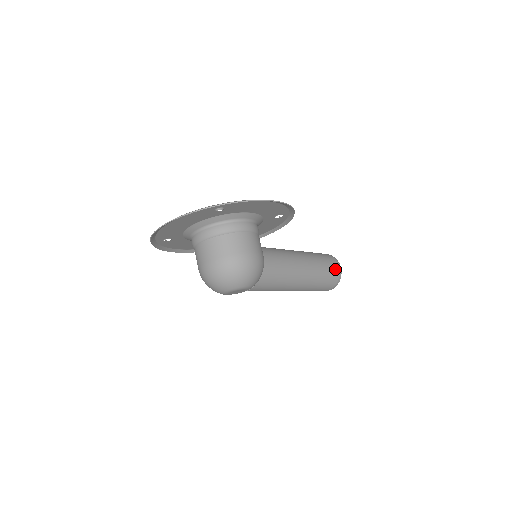
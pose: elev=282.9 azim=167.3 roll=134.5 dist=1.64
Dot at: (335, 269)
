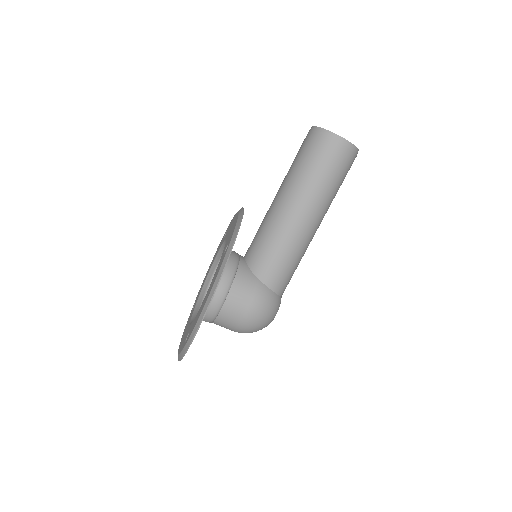
Dot at: (337, 154)
